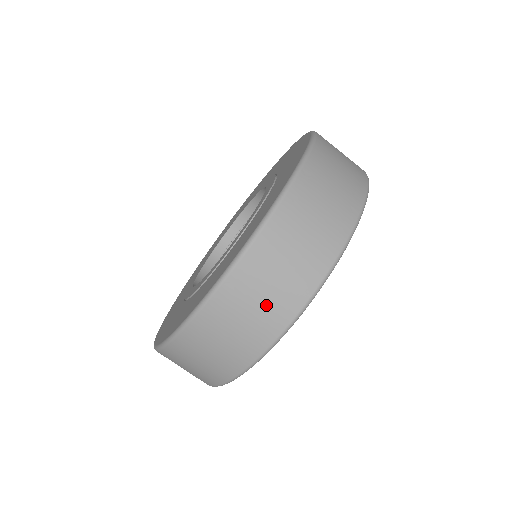
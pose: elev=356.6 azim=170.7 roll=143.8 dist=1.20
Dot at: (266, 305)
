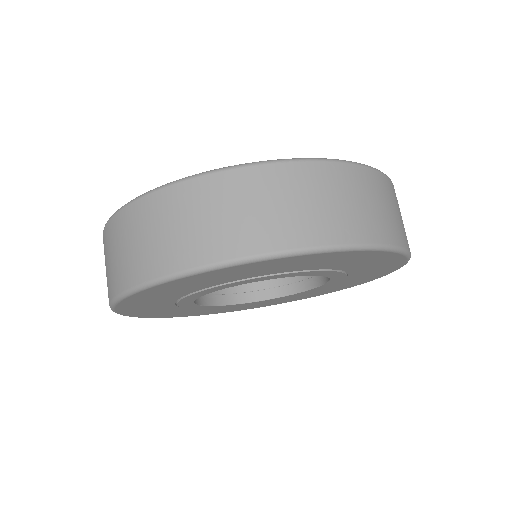
Dot at: (345, 211)
